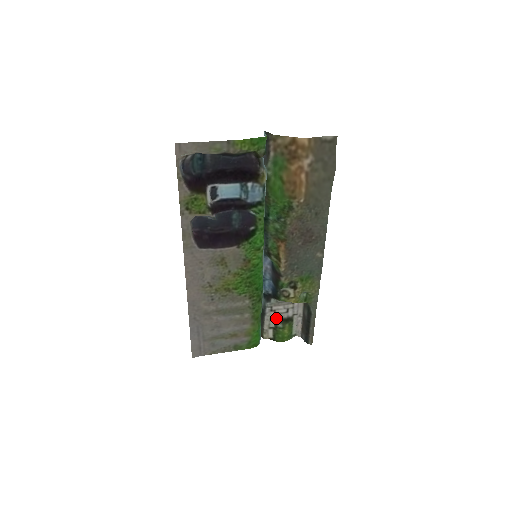
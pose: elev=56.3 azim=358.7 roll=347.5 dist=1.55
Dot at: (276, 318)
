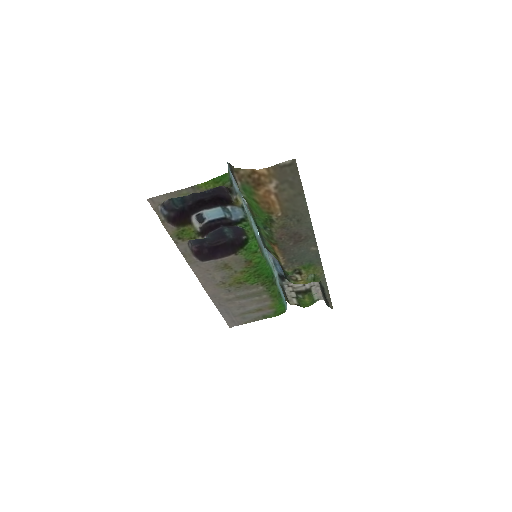
Dot at: (295, 291)
